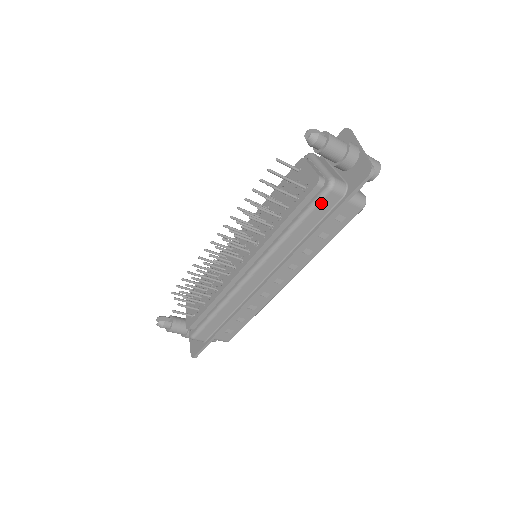
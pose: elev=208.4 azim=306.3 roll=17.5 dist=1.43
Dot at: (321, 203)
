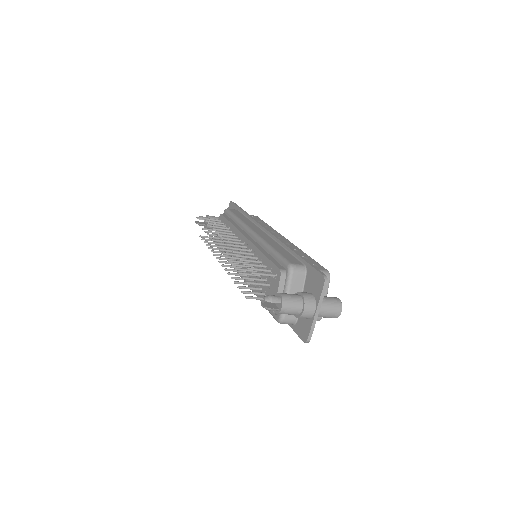
Dot at: occluded
